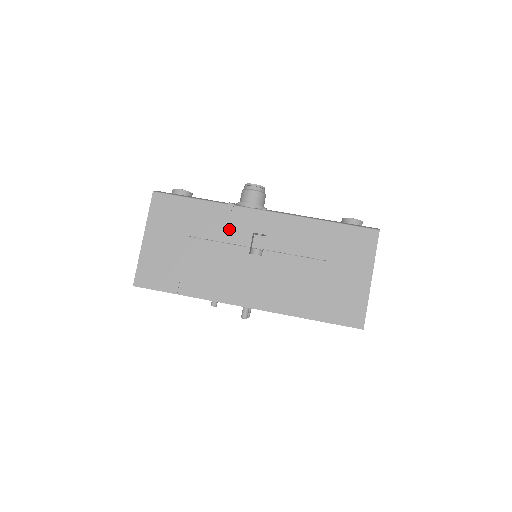
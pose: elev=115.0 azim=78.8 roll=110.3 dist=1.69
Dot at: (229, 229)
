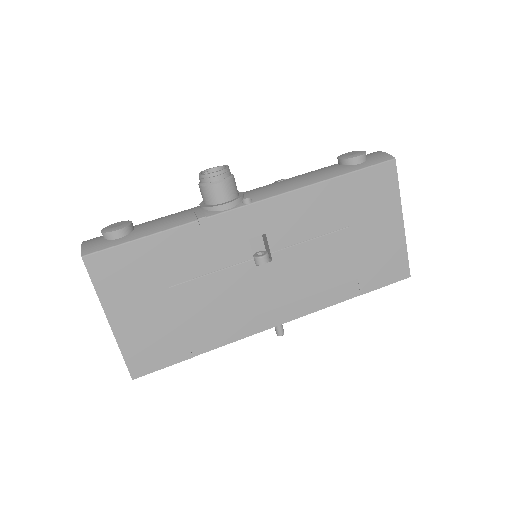
Dot at: (216, 251)
